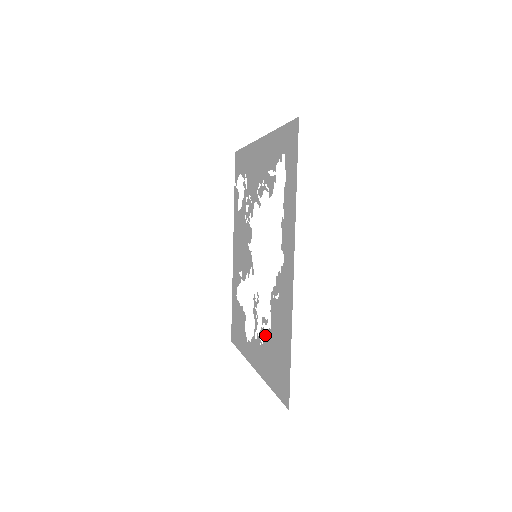
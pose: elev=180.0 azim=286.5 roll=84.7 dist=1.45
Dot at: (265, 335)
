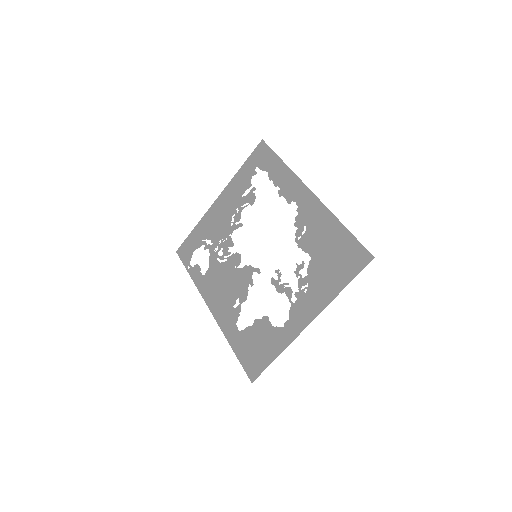
Dot at: occluded
